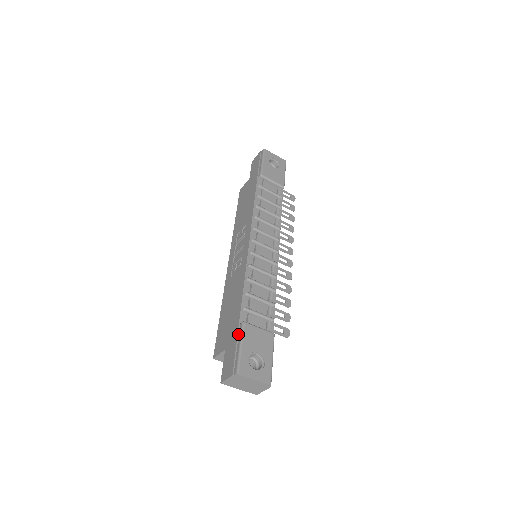
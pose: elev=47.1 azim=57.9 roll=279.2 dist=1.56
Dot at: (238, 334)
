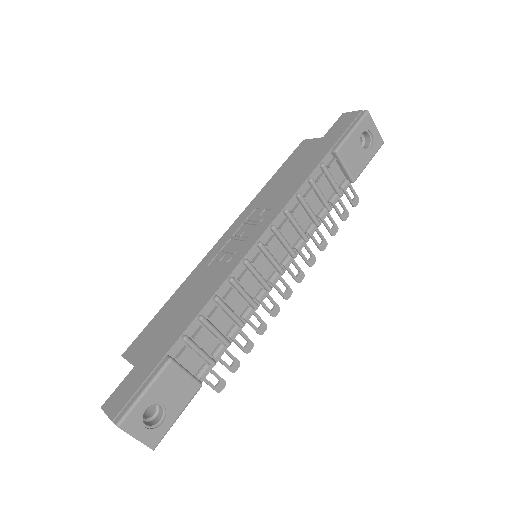
Dot at: (155, 369)
